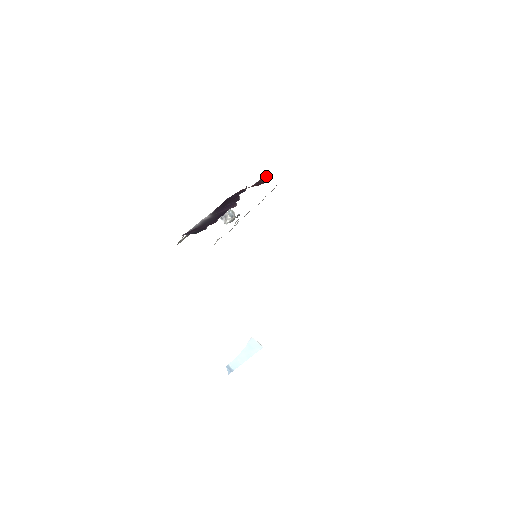
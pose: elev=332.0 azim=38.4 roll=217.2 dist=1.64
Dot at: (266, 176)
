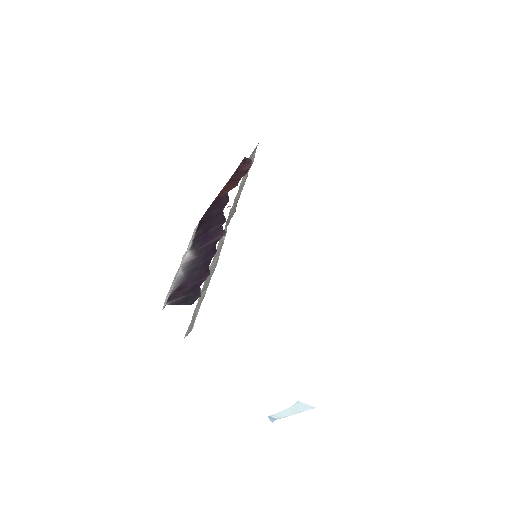
Dot at: (246, 161)
